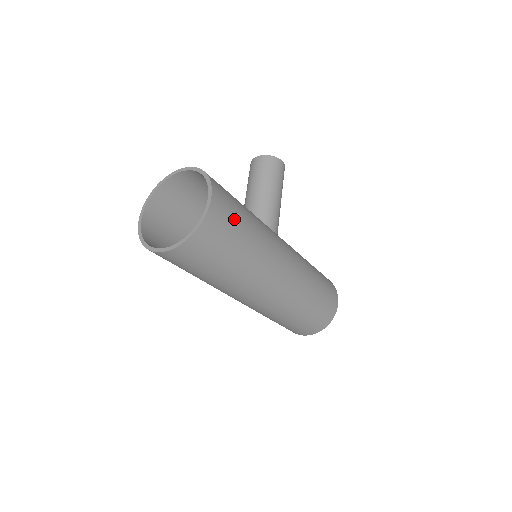
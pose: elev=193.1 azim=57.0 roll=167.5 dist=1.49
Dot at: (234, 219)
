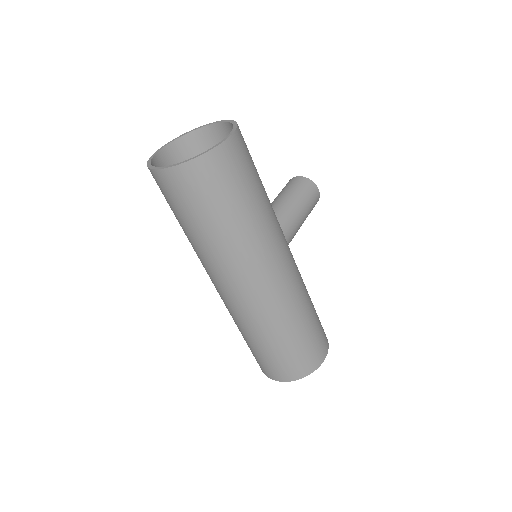
Dot at: (245, 174)
